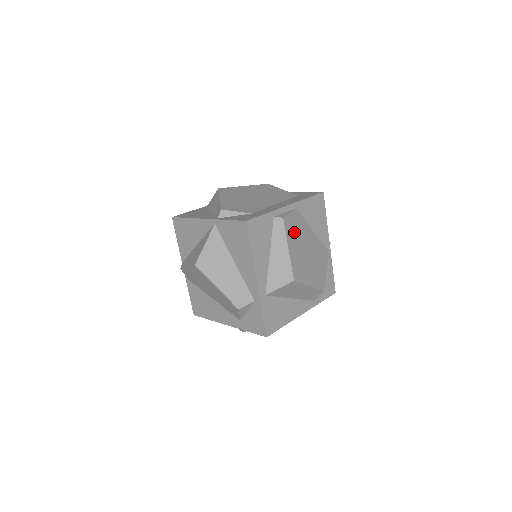
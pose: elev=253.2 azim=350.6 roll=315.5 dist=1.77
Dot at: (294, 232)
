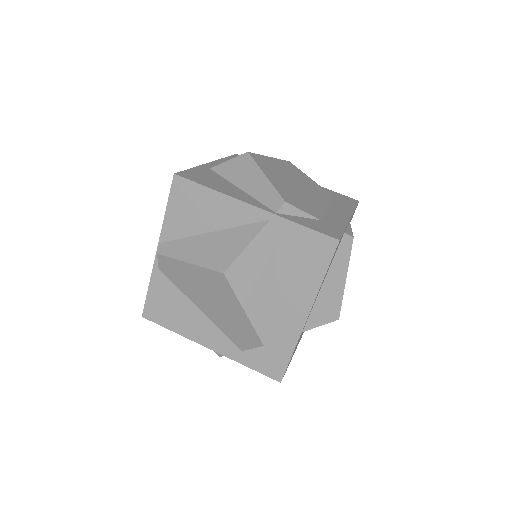
Dot at: occluded
